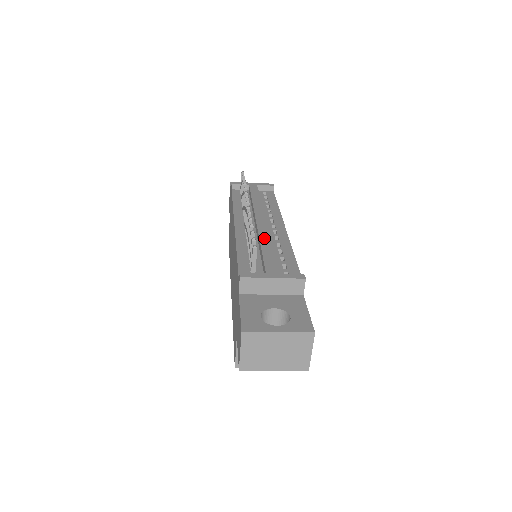
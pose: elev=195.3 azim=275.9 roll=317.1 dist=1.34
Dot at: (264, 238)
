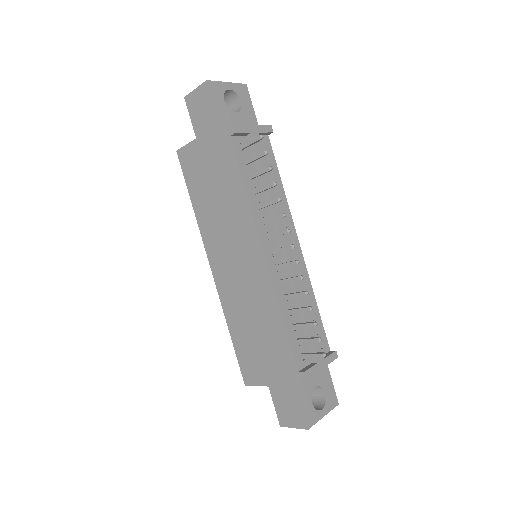
Dot at: occluded
